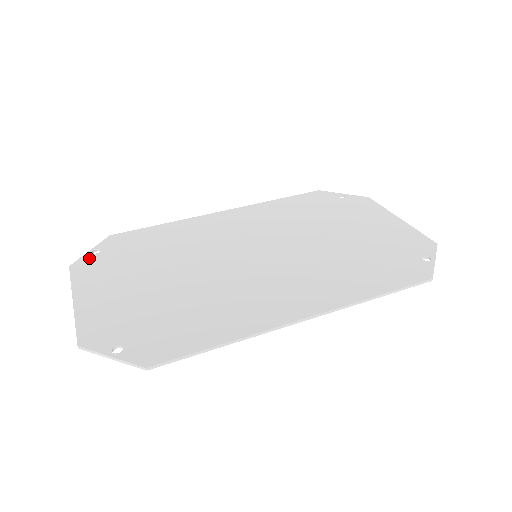
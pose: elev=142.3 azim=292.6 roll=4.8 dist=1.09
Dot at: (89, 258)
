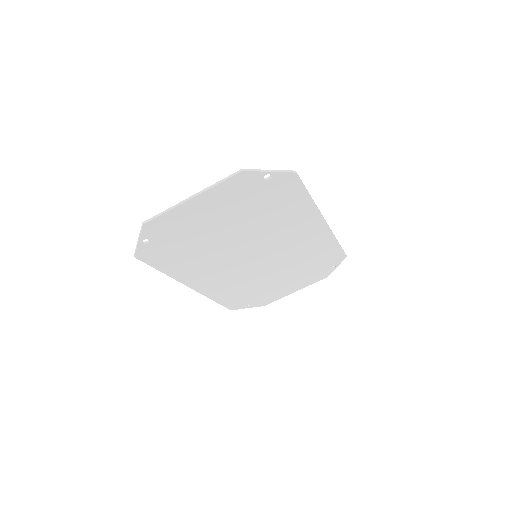
Dot at: (148, 232)
